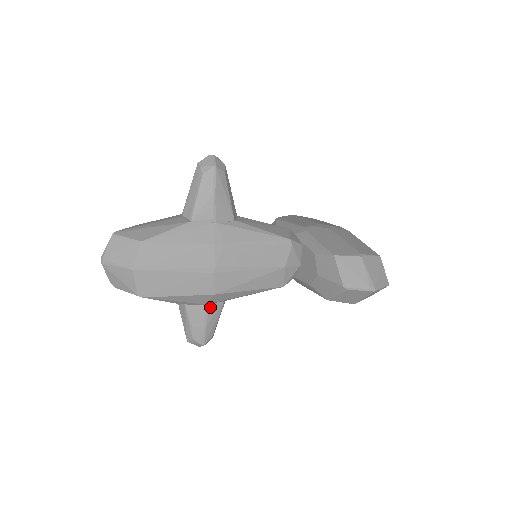
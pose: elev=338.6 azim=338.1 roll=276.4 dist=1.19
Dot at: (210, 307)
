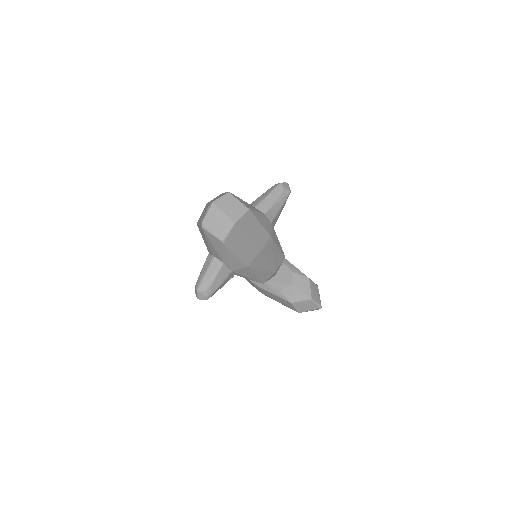
Dot at: (231, 274)
